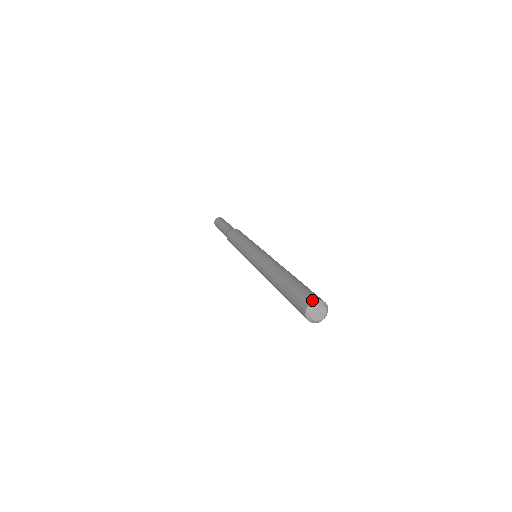
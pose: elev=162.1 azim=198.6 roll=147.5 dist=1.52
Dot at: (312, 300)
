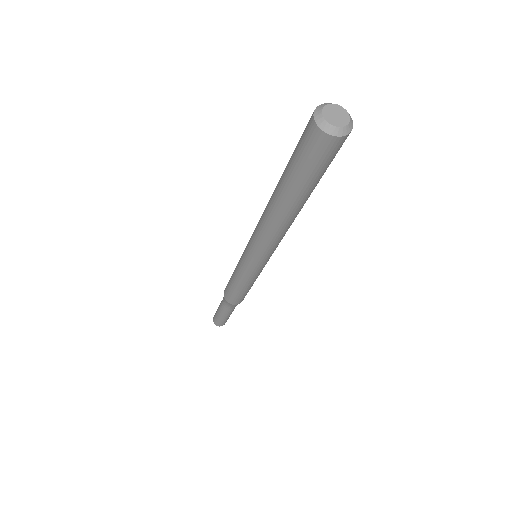
Dot at: occluded
